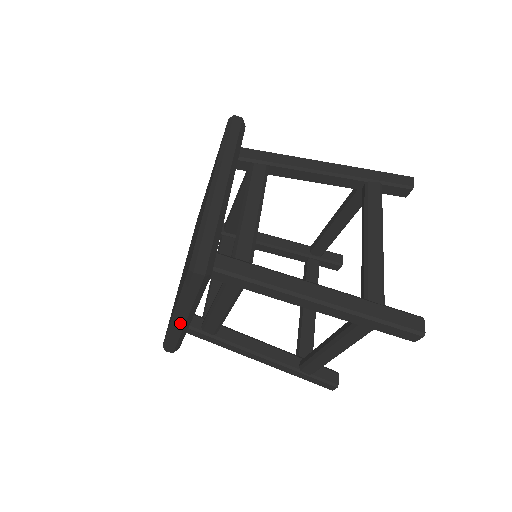
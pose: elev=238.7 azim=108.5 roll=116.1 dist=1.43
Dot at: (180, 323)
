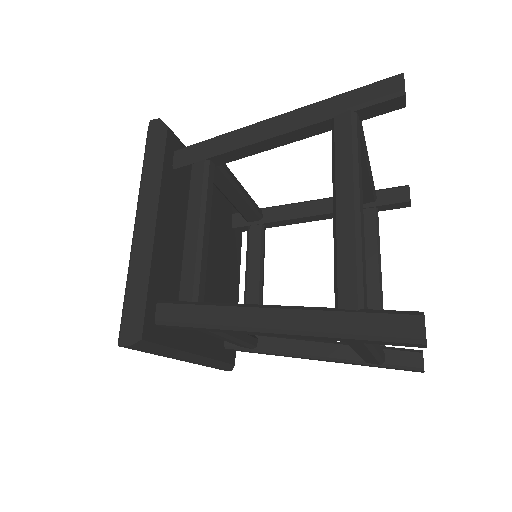
Dot at: occluded
